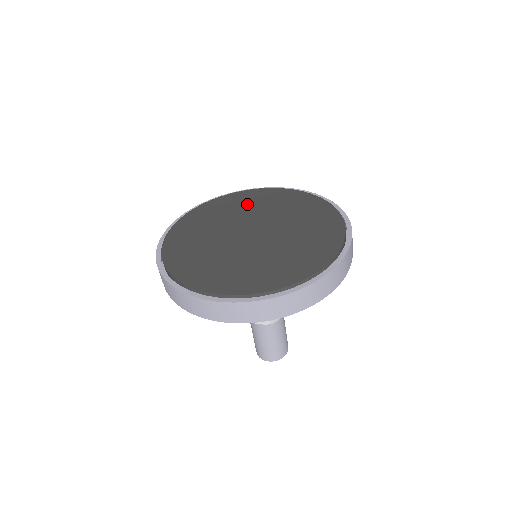
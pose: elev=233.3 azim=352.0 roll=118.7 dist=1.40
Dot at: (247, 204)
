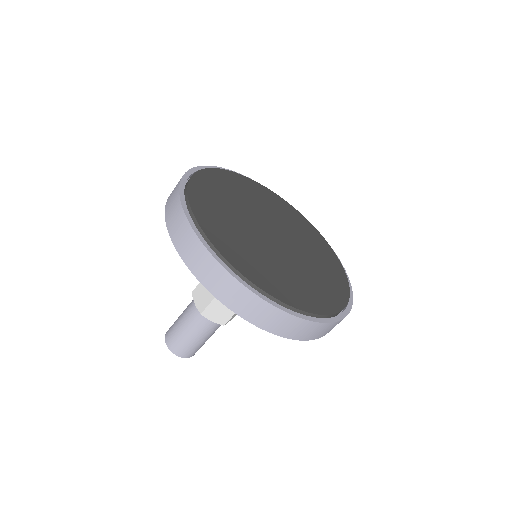
Dot at: (301, 228)
